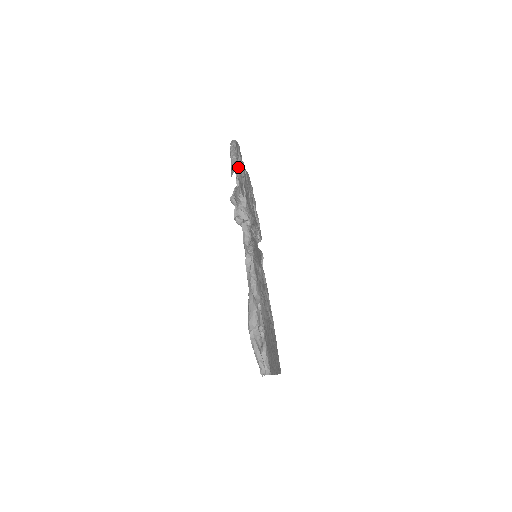
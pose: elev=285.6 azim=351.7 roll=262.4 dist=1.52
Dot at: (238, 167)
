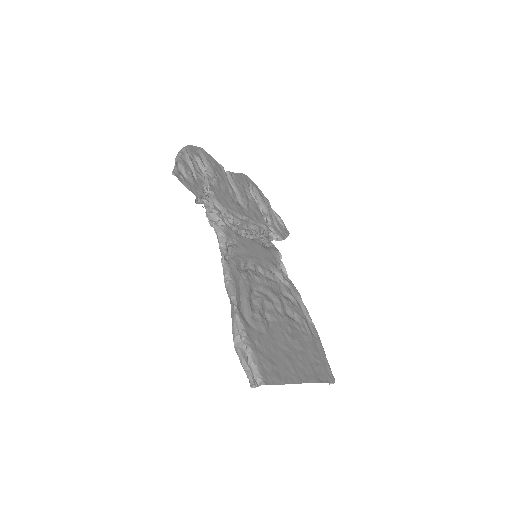
Dot at: (185, 169)
